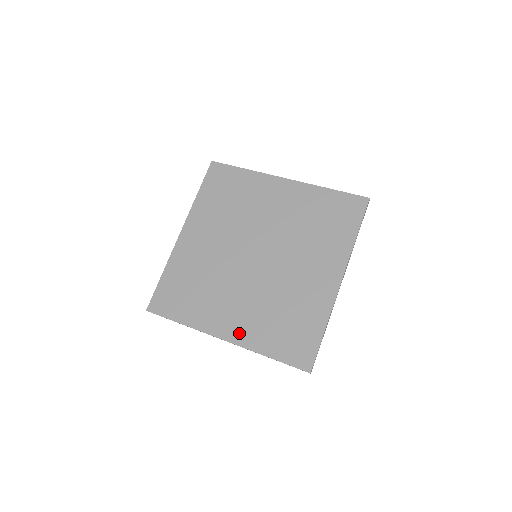
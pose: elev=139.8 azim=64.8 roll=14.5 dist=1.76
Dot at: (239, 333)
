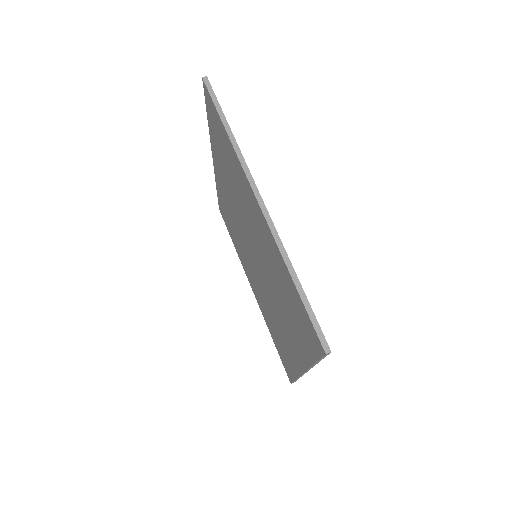
Dot at: (258, 300)
